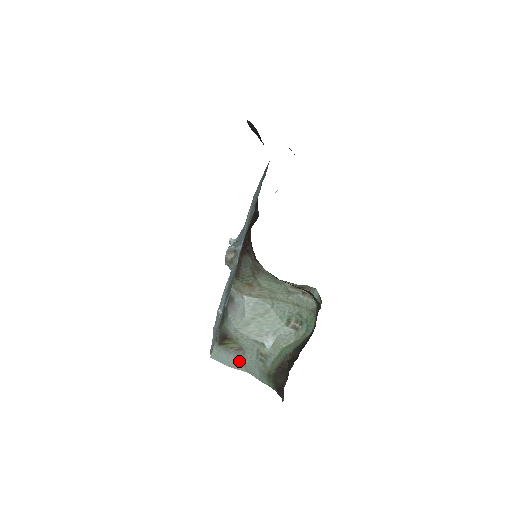
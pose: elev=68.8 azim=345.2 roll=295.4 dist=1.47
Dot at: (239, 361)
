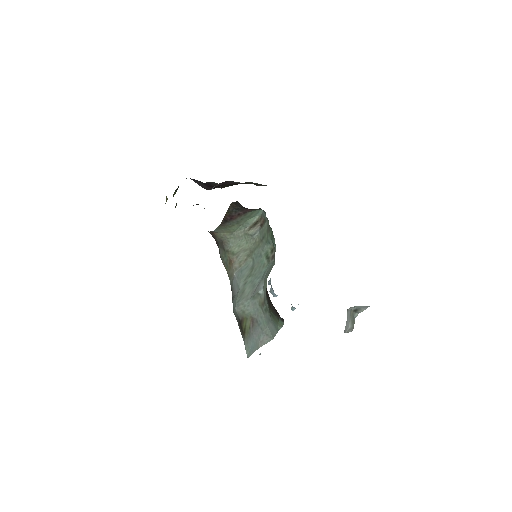
Dot at: (260, 334)
